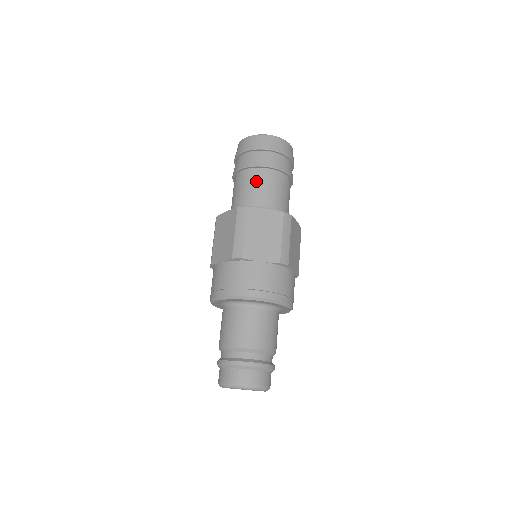
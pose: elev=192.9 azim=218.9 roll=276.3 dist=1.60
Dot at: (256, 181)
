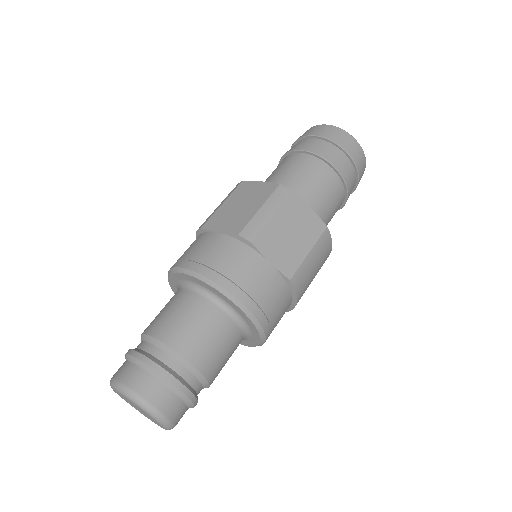
Dot at: (280, 166)
